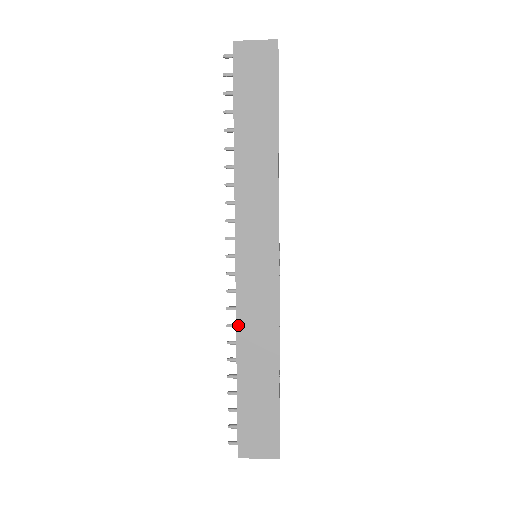
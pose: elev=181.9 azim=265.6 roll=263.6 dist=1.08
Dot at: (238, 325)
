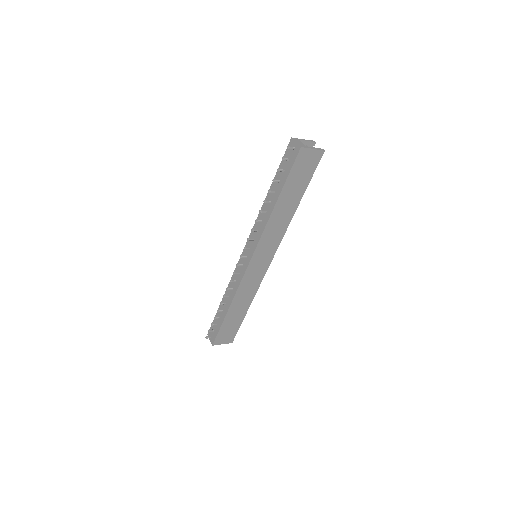
Dot at: (237, 292)
